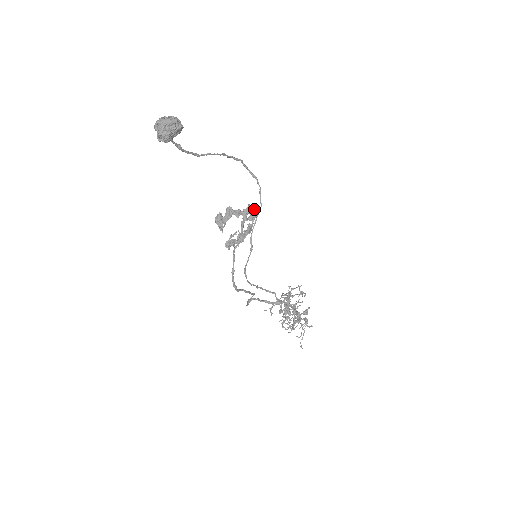
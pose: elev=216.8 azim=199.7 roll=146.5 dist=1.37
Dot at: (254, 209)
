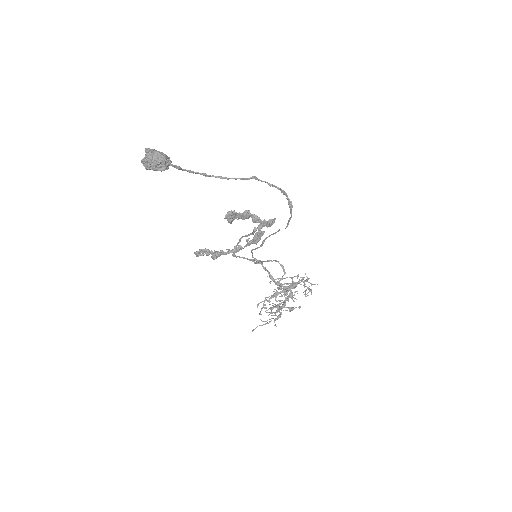
Dot at: (255, 237)
